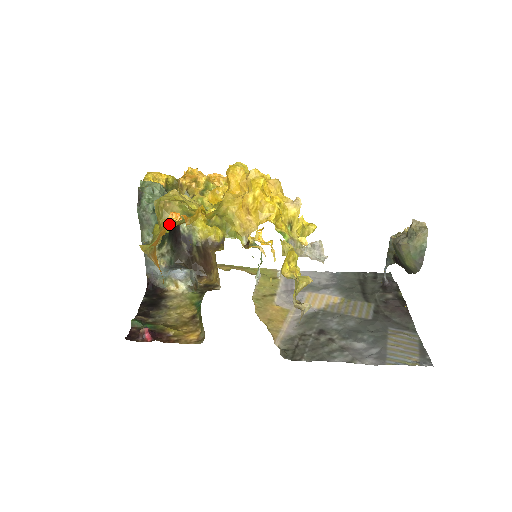
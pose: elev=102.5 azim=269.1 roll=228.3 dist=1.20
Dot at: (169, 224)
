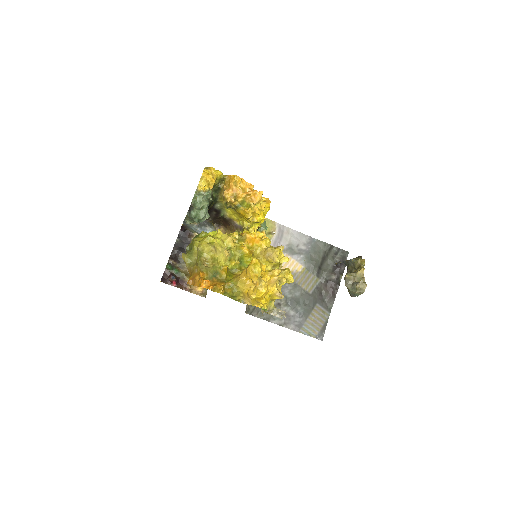
Dot at: (203, 274)
